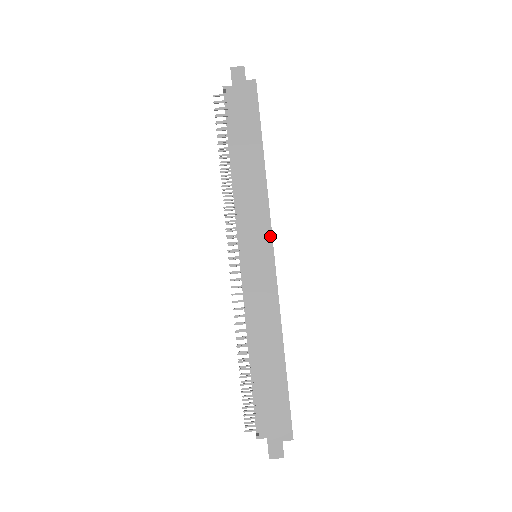
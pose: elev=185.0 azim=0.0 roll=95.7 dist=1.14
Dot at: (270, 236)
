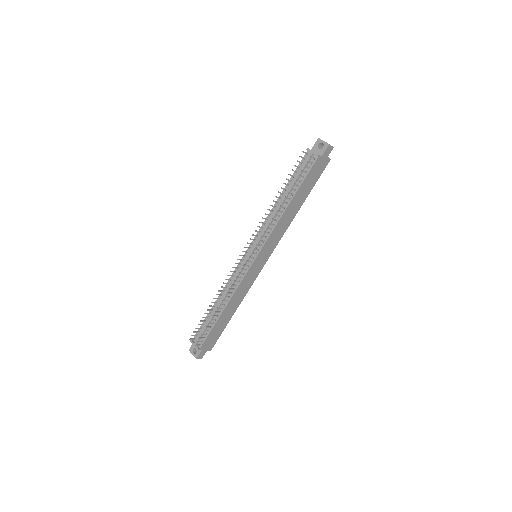
Dot at: (272, 252)
